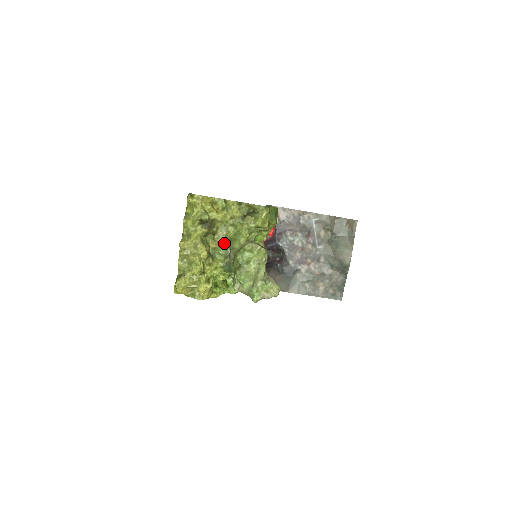
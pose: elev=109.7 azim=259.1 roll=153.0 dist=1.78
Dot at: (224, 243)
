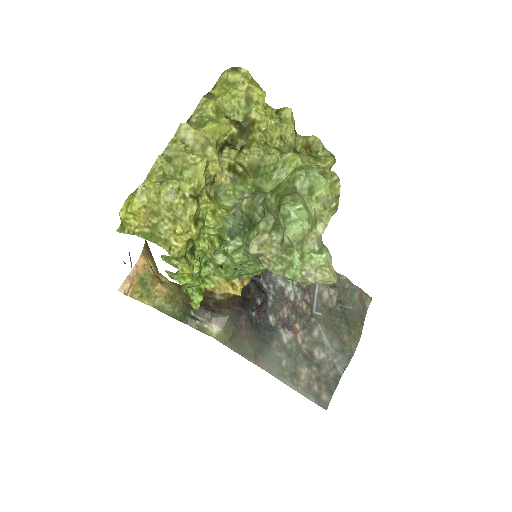
Dot at: (249, 174)
